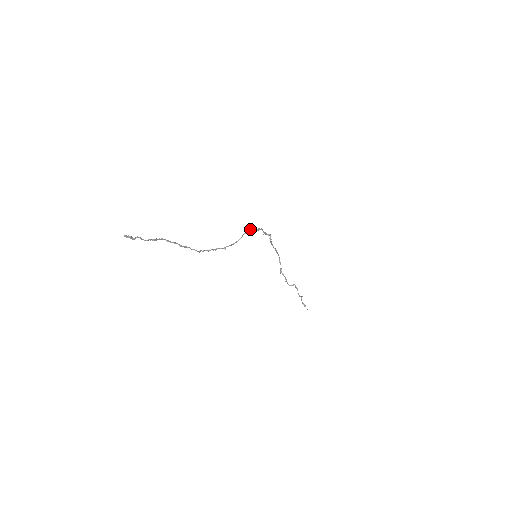
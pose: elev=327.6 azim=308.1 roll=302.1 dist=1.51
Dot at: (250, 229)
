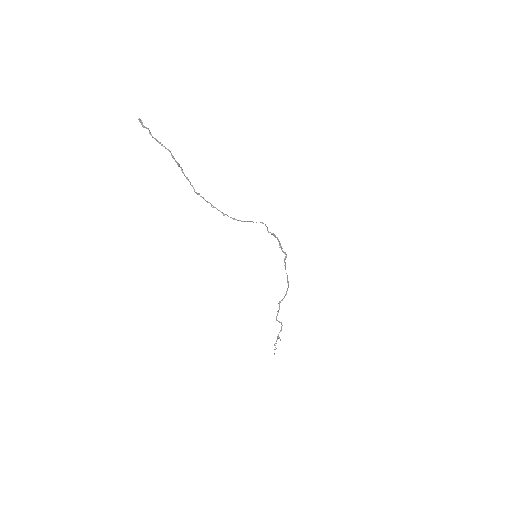
Dot at: (260, 222)
